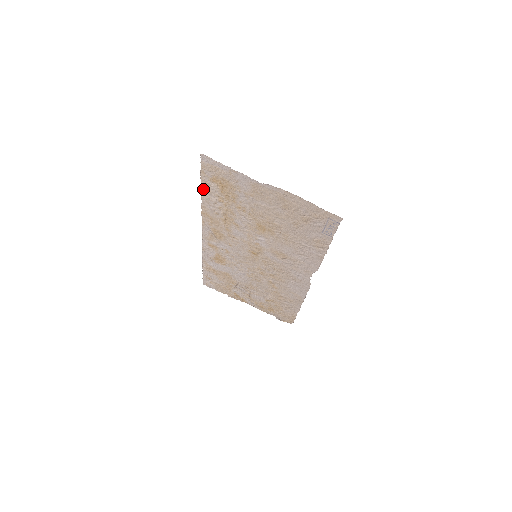
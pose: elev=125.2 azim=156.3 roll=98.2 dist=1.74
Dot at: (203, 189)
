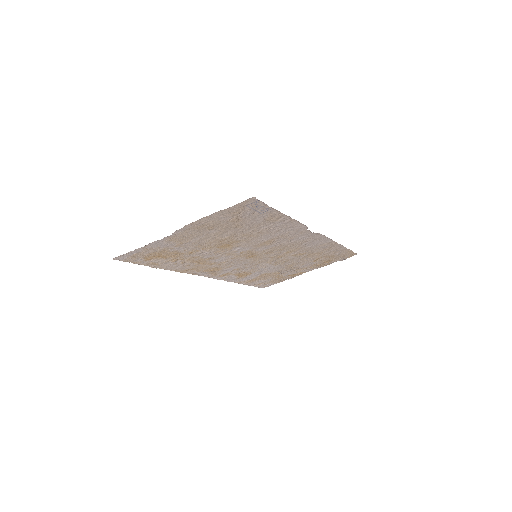
Dot at: (154, 266)
